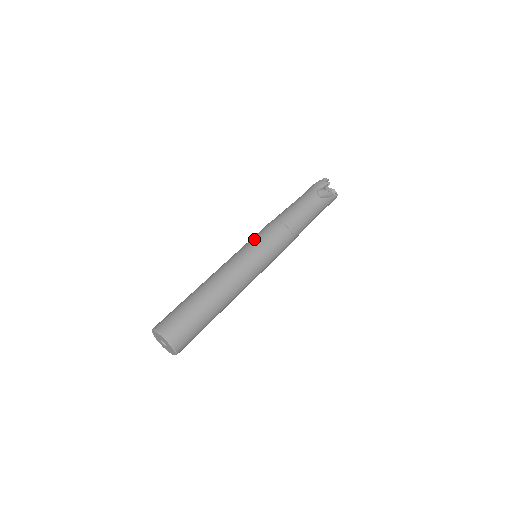
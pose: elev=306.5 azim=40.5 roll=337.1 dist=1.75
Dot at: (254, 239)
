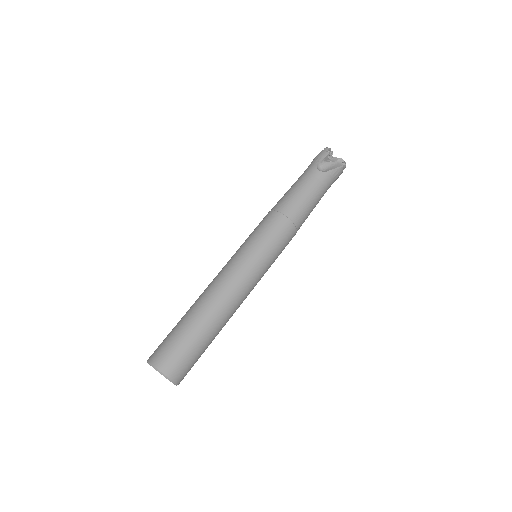
Dot at: (248, 238)
